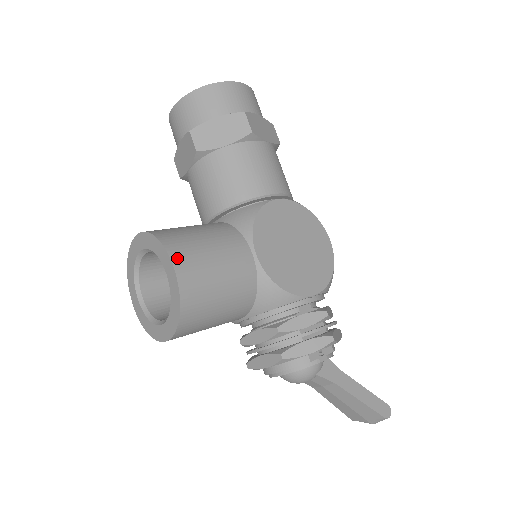
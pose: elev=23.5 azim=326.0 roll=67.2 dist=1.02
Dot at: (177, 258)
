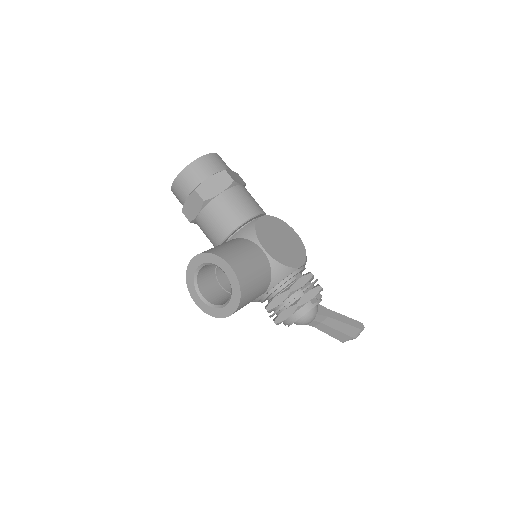
Dot at: (229, 260)
